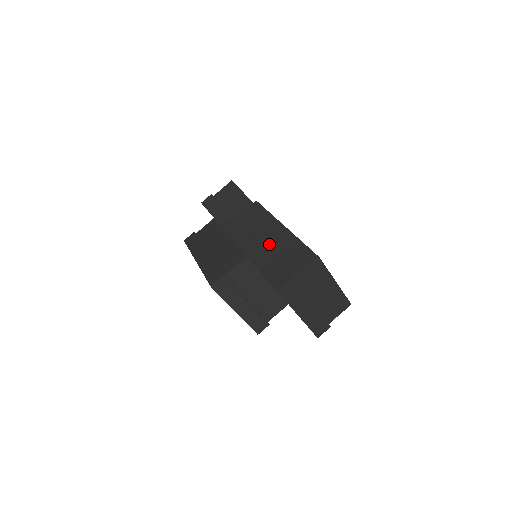
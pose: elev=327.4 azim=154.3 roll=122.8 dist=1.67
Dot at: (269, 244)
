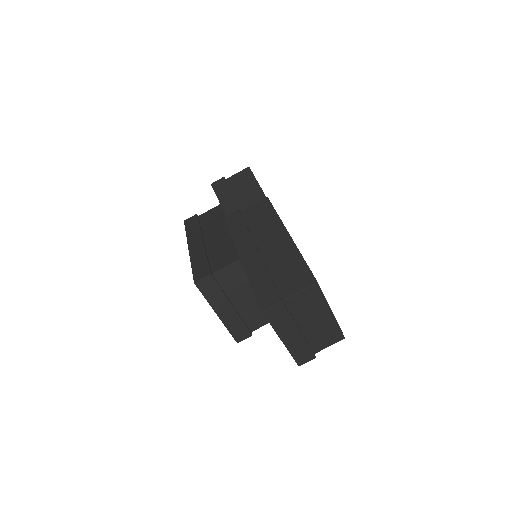
Dot at: (267, 251)
